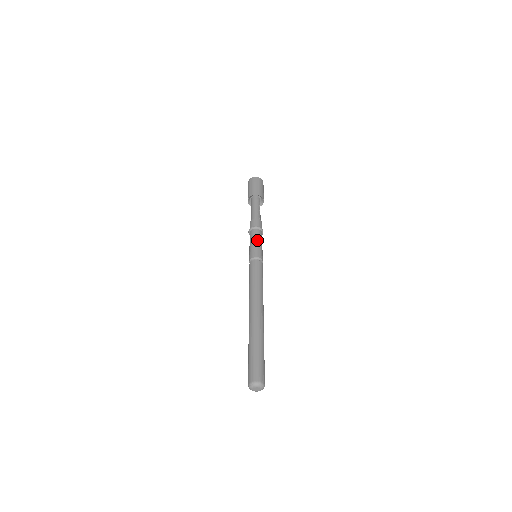
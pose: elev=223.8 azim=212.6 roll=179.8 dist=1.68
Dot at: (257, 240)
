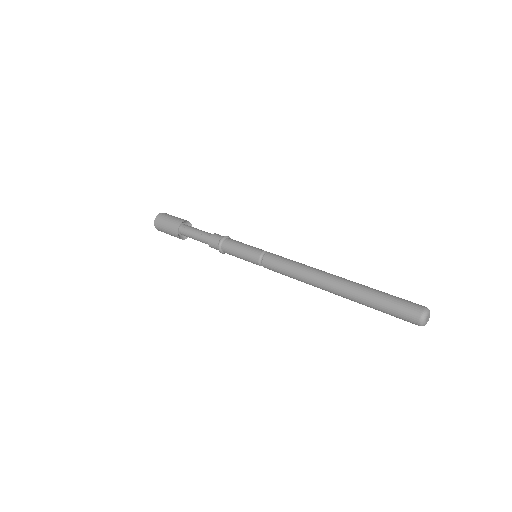
Dot at: (236, 250)
